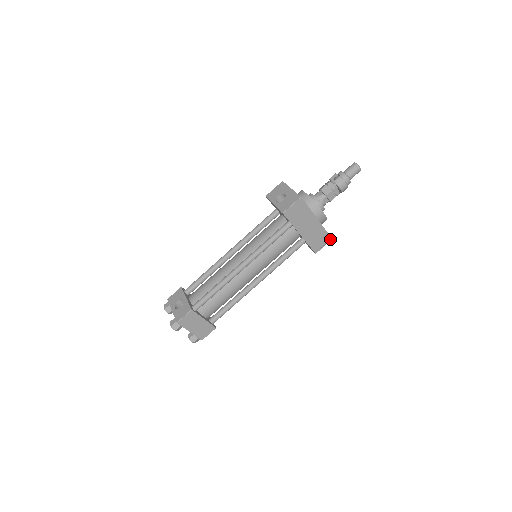
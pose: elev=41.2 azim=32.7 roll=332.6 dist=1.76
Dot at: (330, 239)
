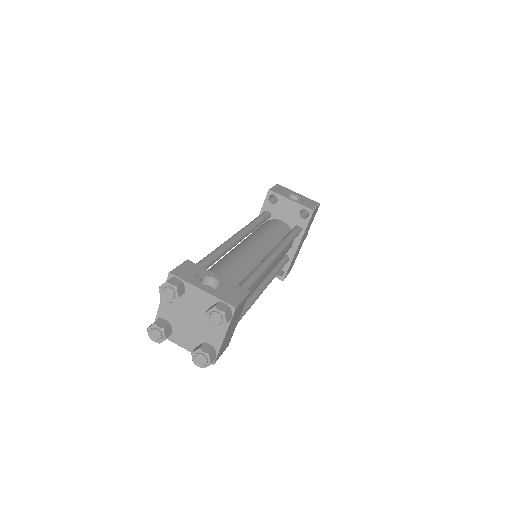
Dot at: (290, 270)
